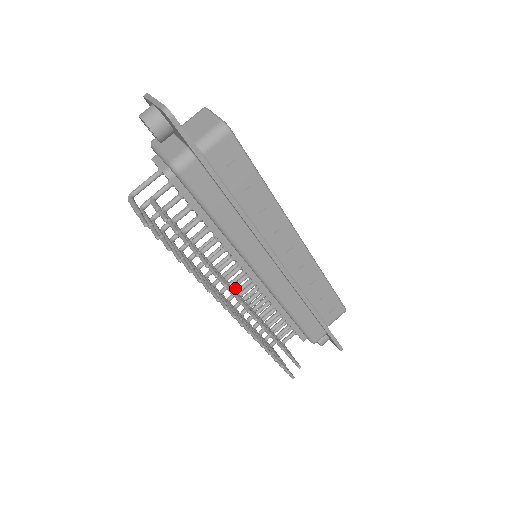
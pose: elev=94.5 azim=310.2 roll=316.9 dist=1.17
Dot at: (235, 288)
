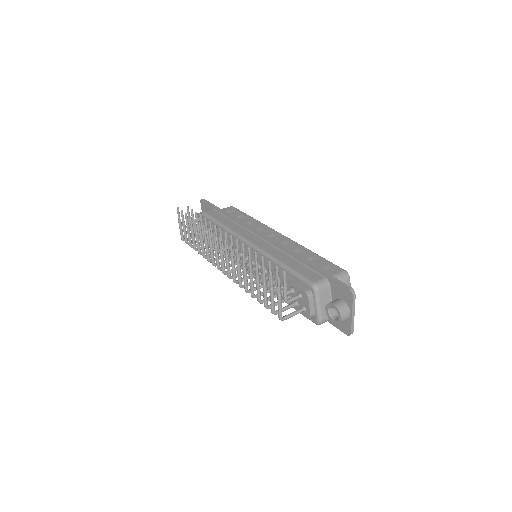
Dot at: (236, 262)
